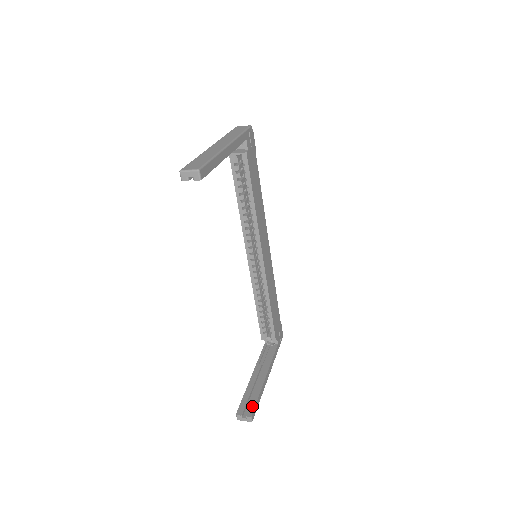
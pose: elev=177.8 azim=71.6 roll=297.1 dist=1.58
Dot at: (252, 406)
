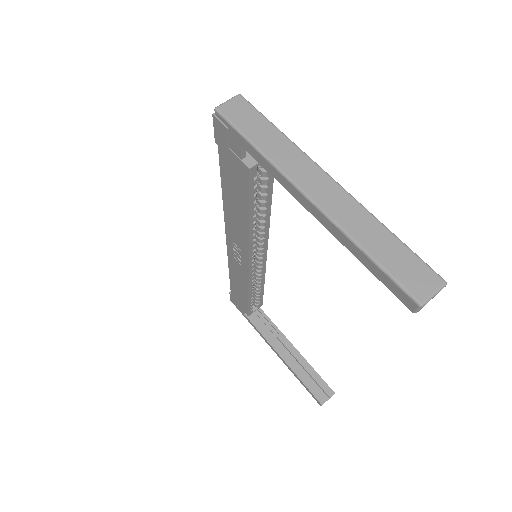
Dot at: (323, 384)
